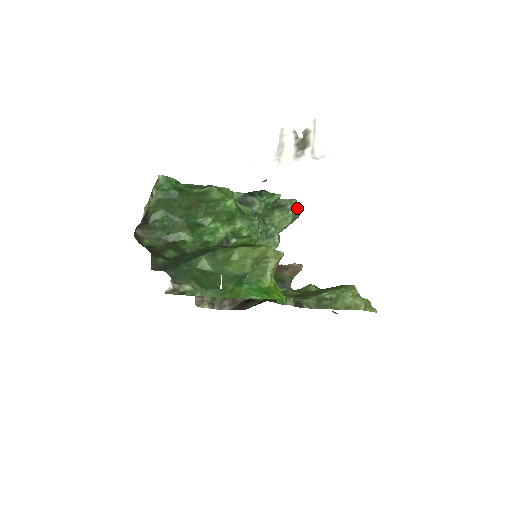
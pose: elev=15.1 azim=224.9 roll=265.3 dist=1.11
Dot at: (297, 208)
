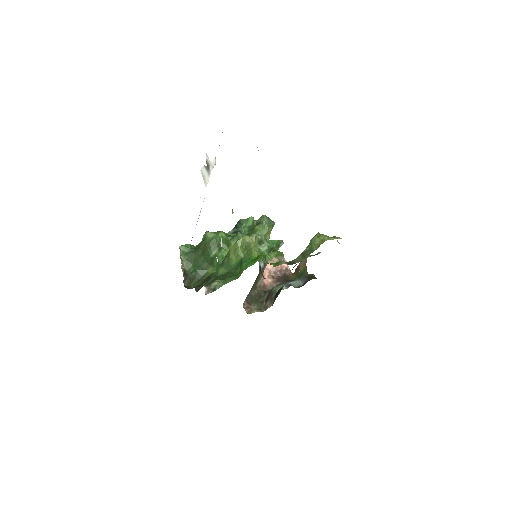
Dot at: (270, 220)
